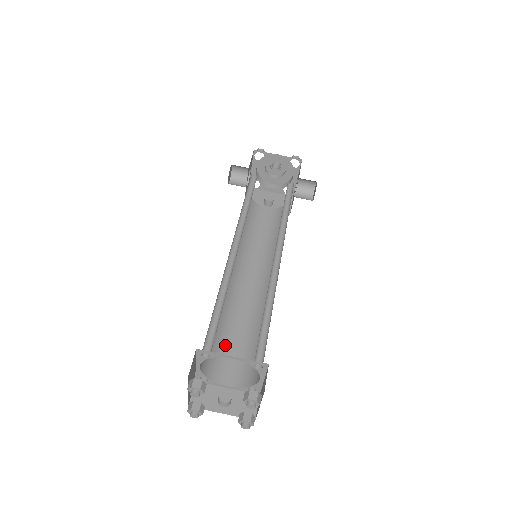
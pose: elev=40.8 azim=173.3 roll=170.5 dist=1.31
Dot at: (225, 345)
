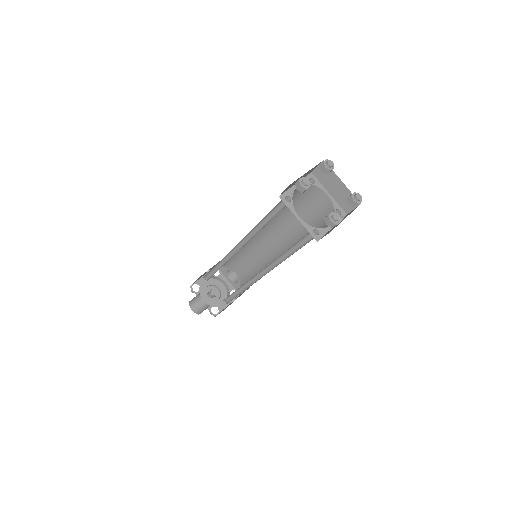
Dot at: occluded
